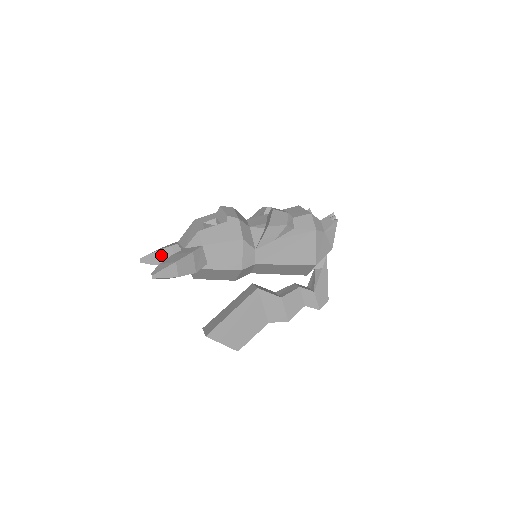
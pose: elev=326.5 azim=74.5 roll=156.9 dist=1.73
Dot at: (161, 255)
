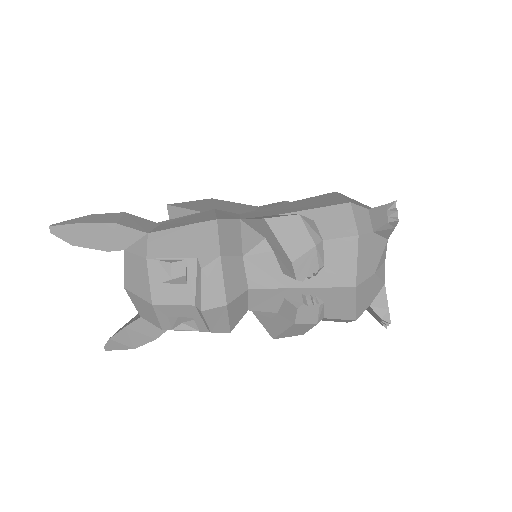
Dot at: occluded
